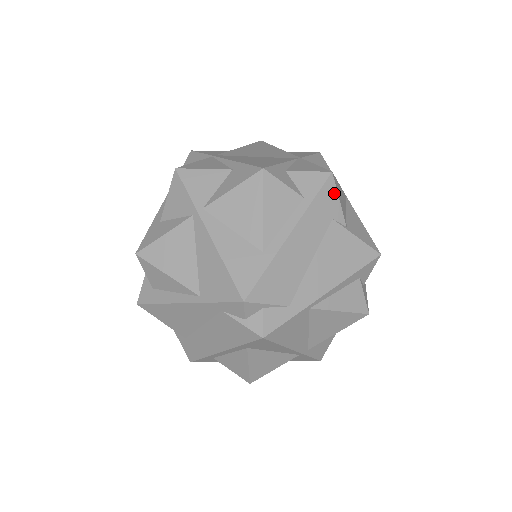
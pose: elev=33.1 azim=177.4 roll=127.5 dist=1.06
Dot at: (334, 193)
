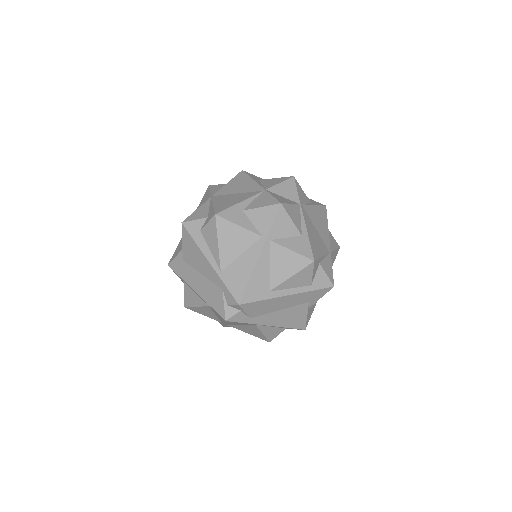
Dot at: (323, 294)
